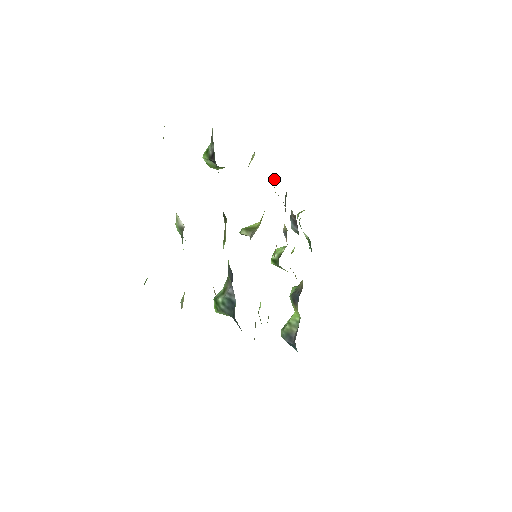
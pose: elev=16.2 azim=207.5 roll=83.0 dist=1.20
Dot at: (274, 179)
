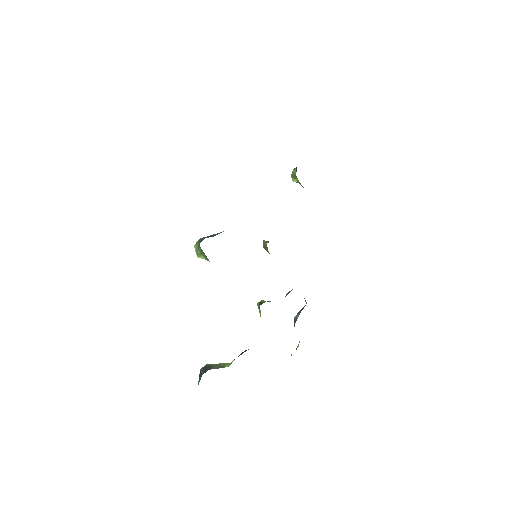
Dot at: occluded
